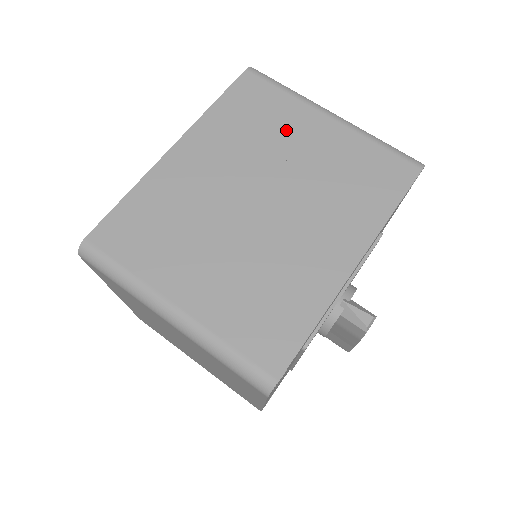
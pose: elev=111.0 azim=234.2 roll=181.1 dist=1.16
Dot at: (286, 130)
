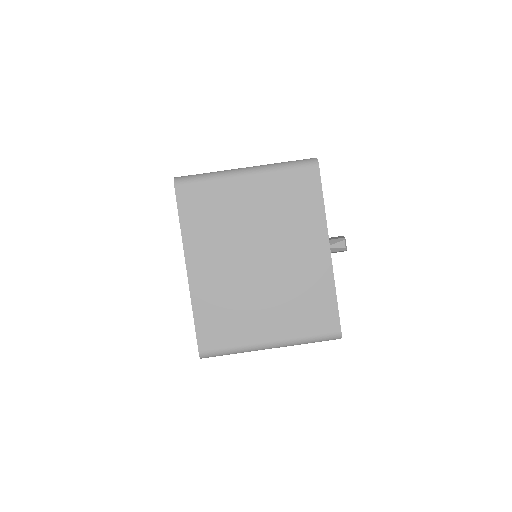
Dot at: (232, 206)
